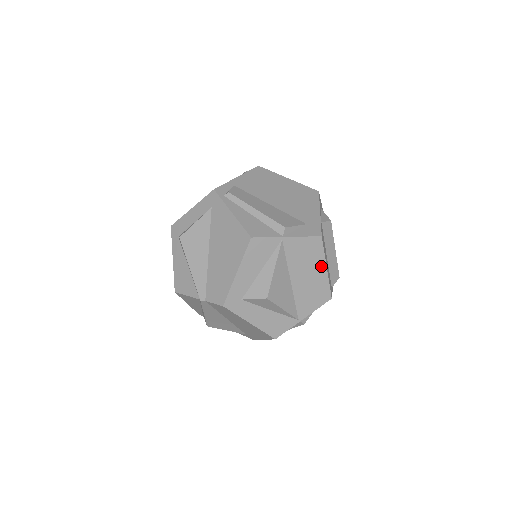
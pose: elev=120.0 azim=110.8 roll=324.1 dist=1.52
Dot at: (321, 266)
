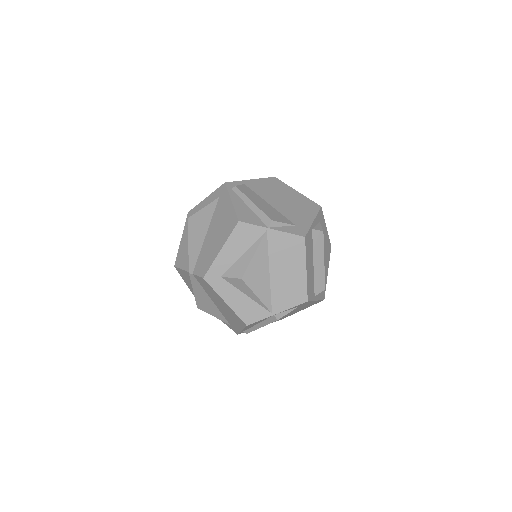
Dot at: (301, 266)
